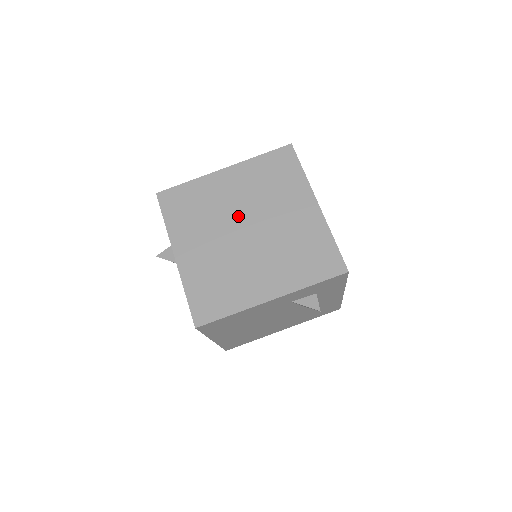
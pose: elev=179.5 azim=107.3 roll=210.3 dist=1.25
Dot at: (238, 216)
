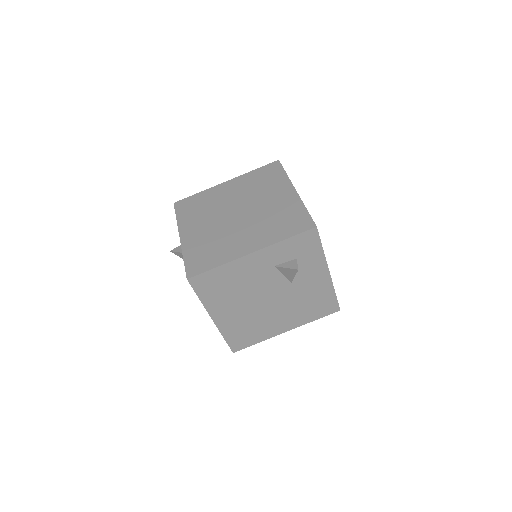
Dot at: (232, 206)
